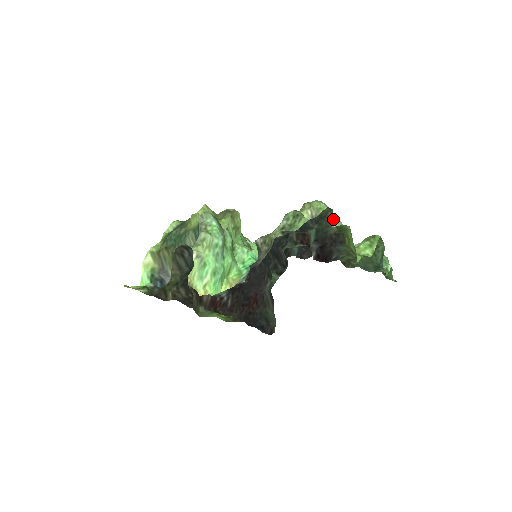
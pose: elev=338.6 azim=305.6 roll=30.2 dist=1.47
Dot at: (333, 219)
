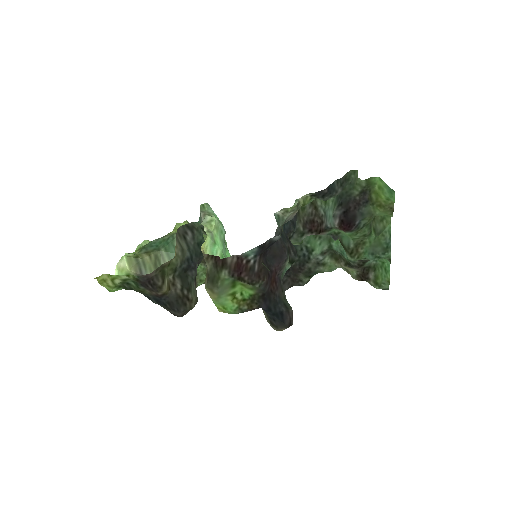
Dot at: occluded
